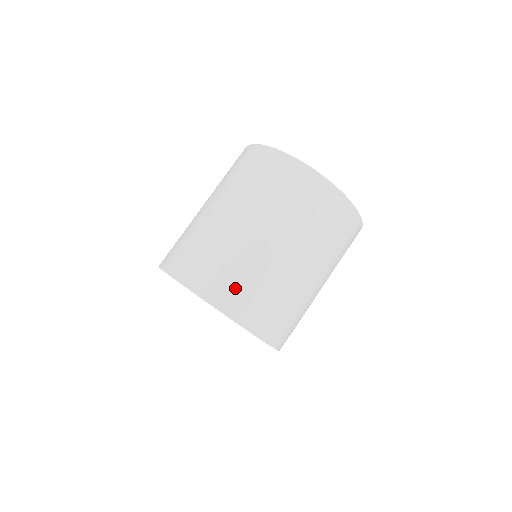
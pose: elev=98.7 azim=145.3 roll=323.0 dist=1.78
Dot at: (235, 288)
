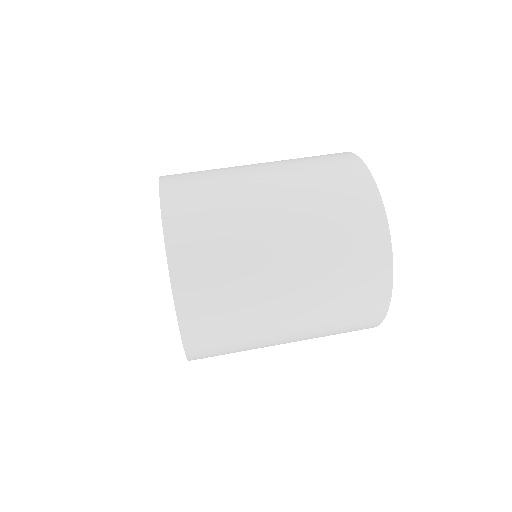
Dot at: (210, 295)
